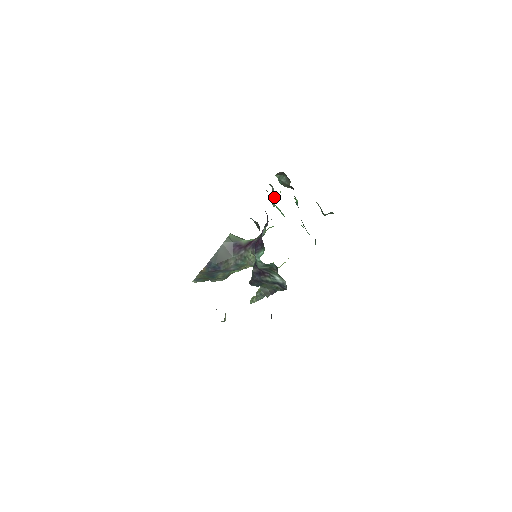
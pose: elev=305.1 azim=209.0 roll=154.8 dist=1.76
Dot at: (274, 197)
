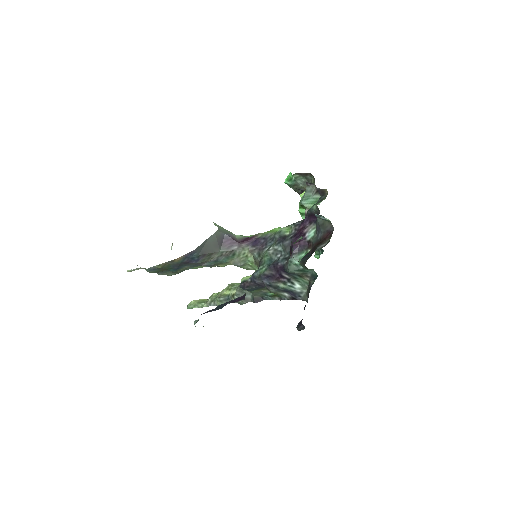
Dot at: (314, 198)
